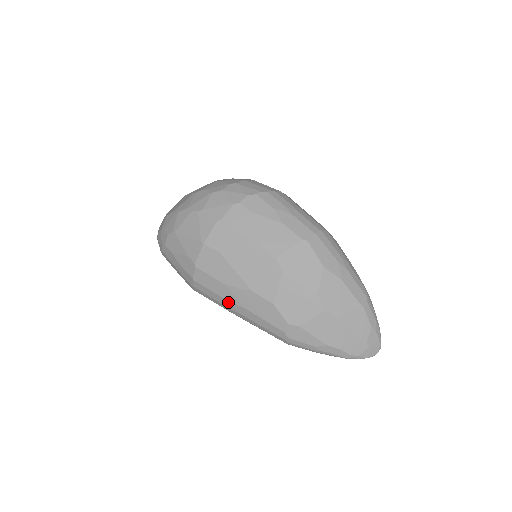
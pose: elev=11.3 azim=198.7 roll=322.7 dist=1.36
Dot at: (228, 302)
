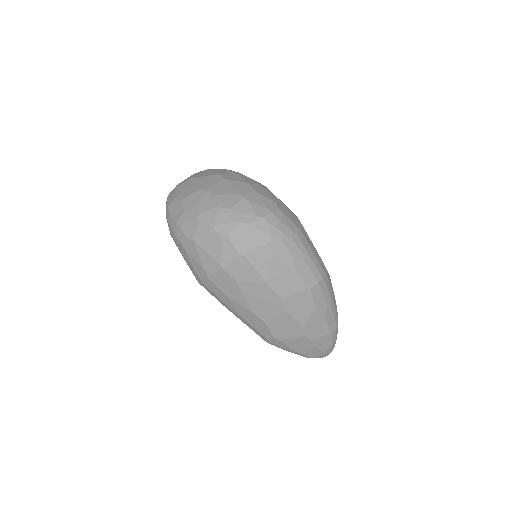
Dot at: (228, 307)
